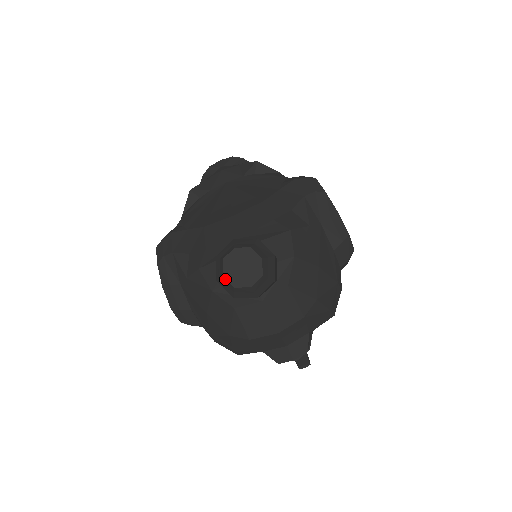
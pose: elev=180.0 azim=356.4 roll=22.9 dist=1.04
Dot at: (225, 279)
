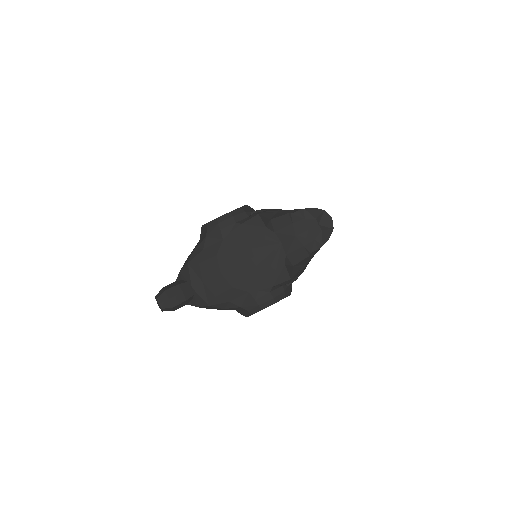
Dot at: (156, 296)
